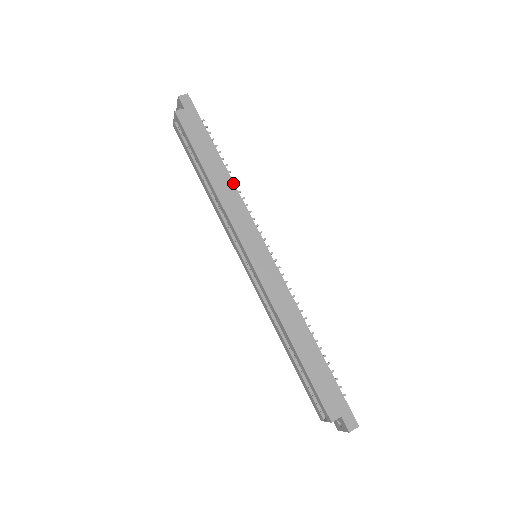
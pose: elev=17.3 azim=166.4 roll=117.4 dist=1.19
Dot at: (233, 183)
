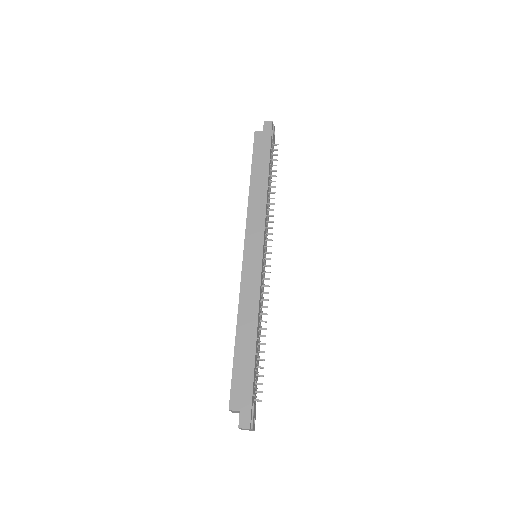
Dot at: (266, 194)
